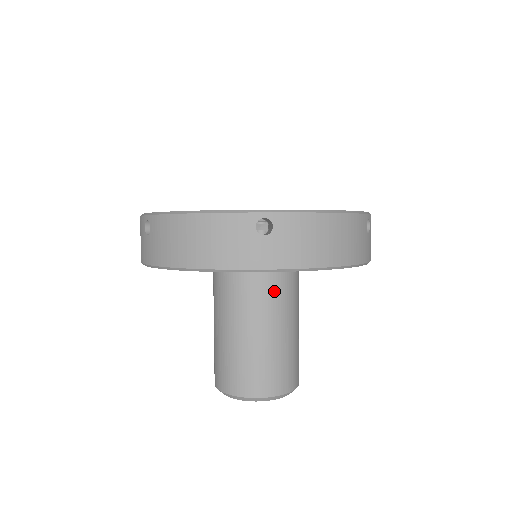
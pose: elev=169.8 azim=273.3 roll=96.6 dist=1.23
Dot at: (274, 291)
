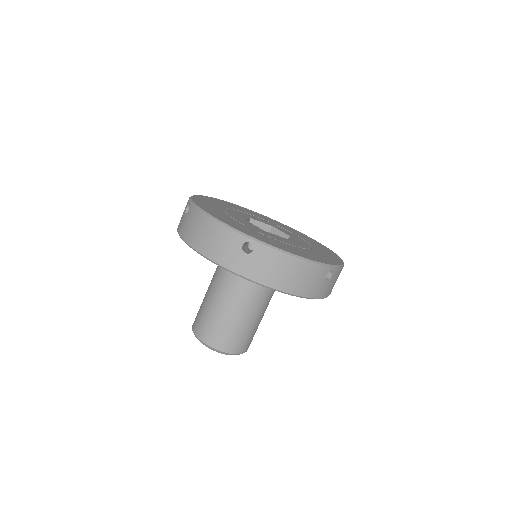
Dot at: (274, 290)
